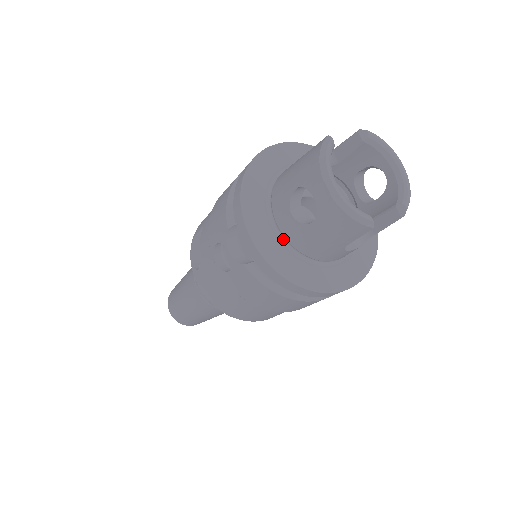
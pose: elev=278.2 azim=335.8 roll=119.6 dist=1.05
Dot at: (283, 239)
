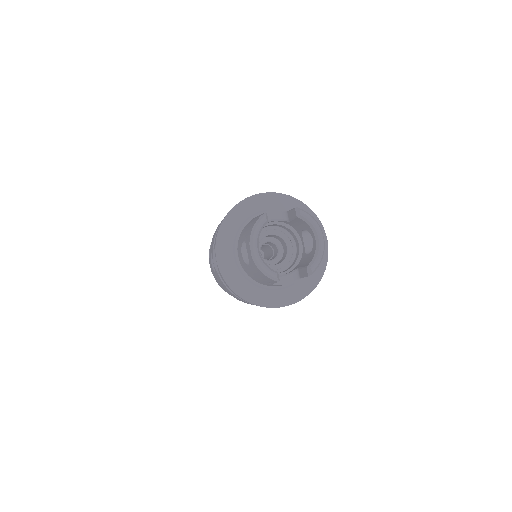
Dot at: (241, 266)
